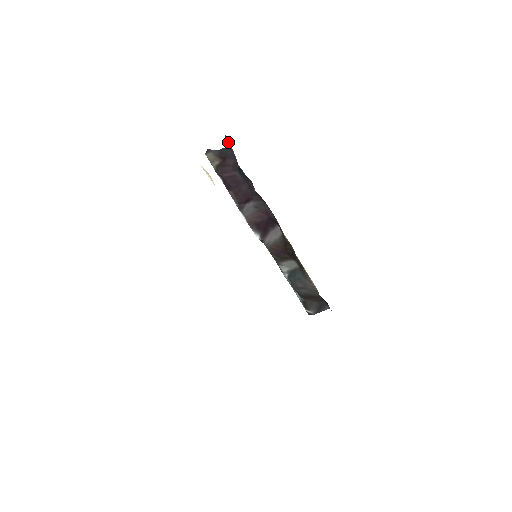
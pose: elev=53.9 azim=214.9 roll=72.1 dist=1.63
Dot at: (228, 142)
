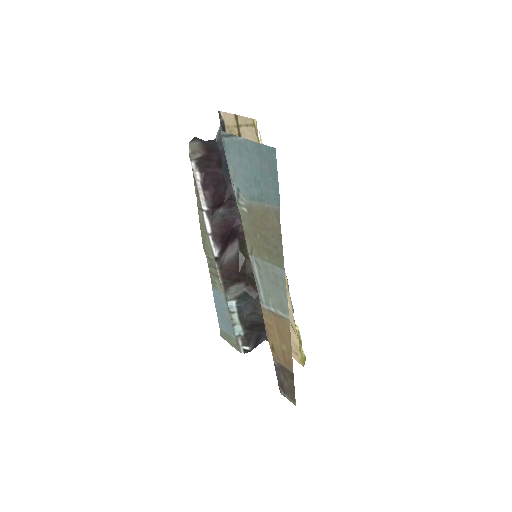
Dot at: occluded
